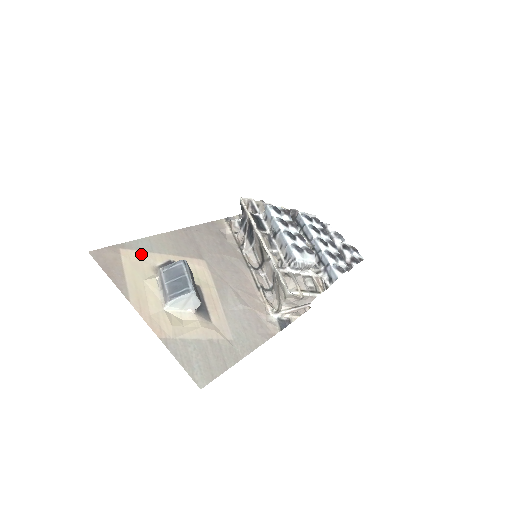
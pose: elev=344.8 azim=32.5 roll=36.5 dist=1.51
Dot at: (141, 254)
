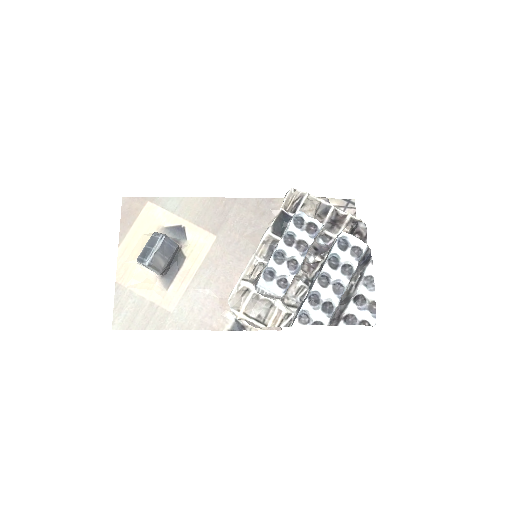
Dot at: (161, 211)
